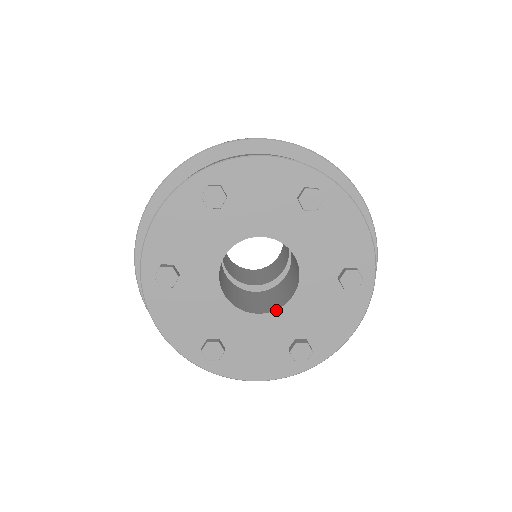
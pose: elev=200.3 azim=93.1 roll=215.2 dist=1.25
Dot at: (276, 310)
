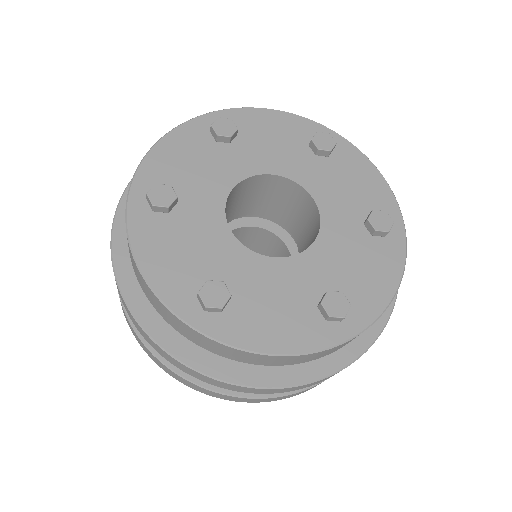
Dot at: (296, 255)
